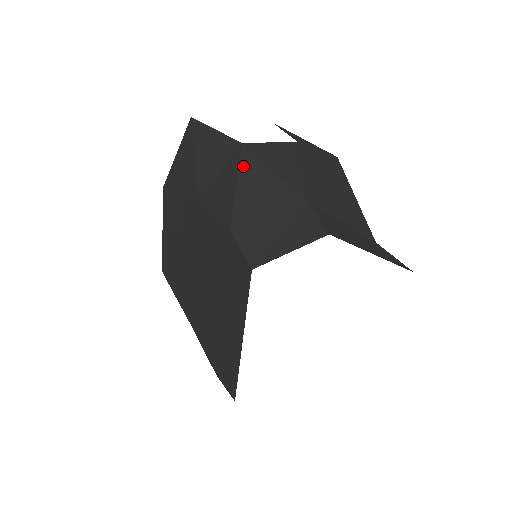
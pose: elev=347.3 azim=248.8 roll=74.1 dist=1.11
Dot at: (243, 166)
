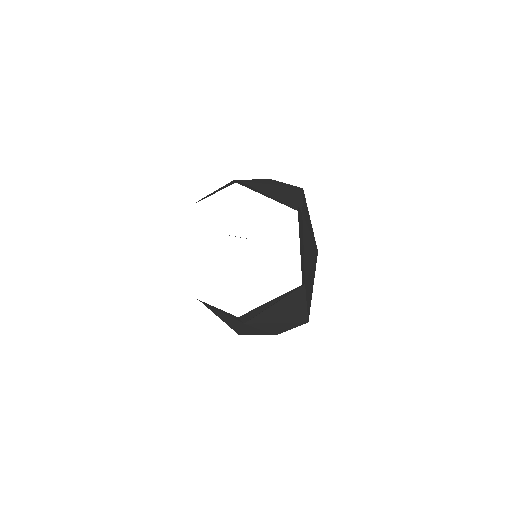
Dot at: occluded
